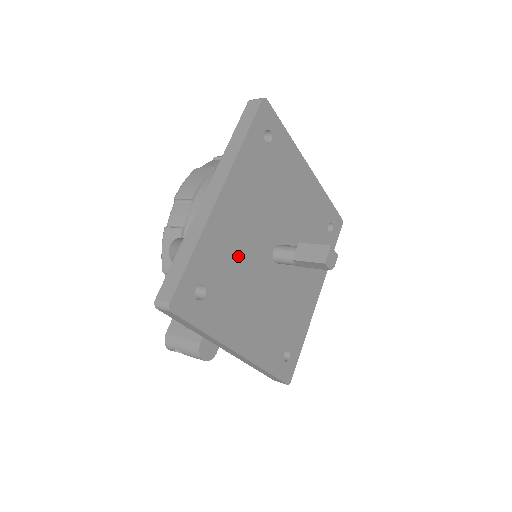
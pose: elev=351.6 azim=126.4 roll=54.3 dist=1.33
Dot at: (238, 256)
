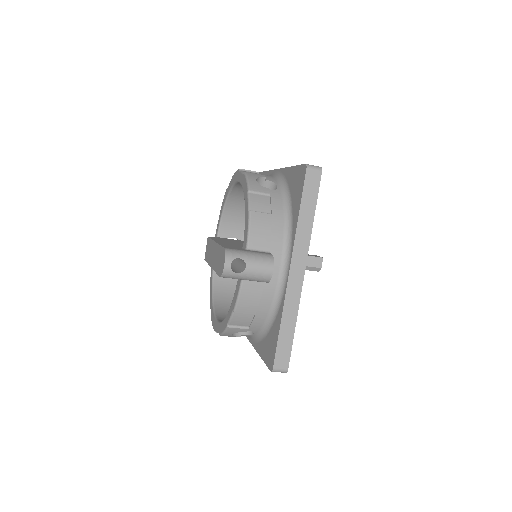
Dot at: occluded
